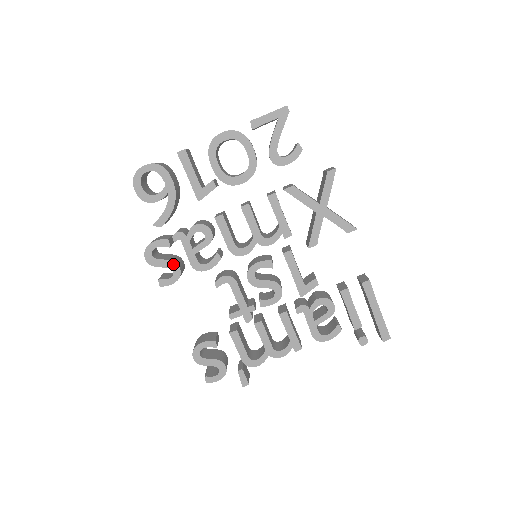
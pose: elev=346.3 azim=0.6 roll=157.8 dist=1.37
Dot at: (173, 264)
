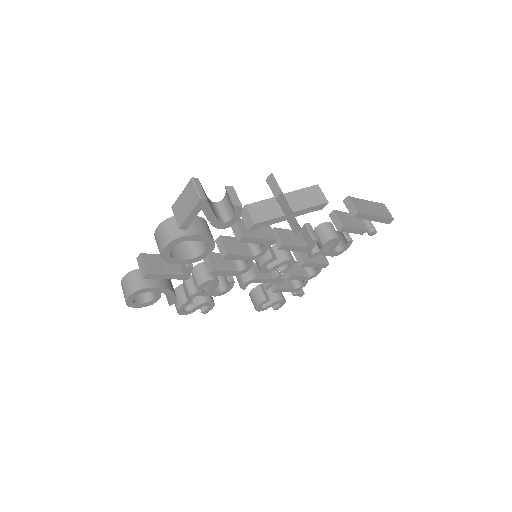
Dot at: (204, 304)
